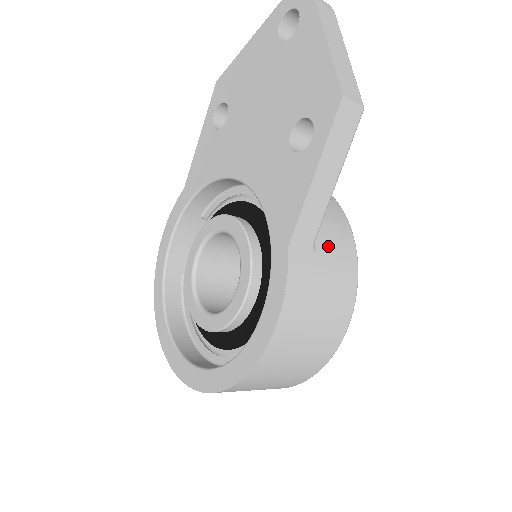
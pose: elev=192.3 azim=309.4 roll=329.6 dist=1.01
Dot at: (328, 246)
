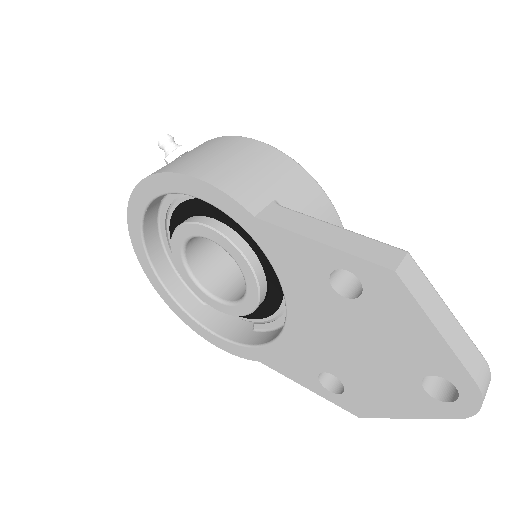
Dot at: occluded
